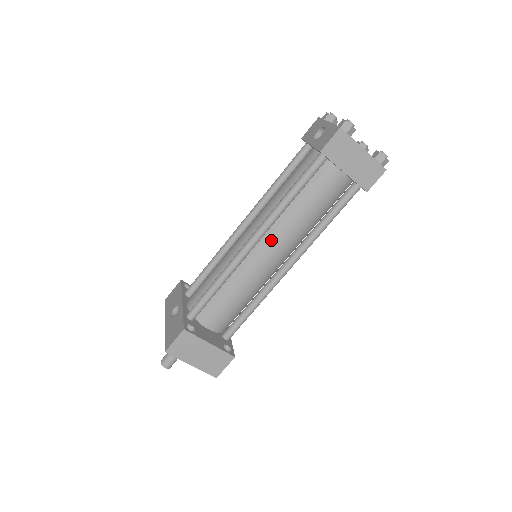
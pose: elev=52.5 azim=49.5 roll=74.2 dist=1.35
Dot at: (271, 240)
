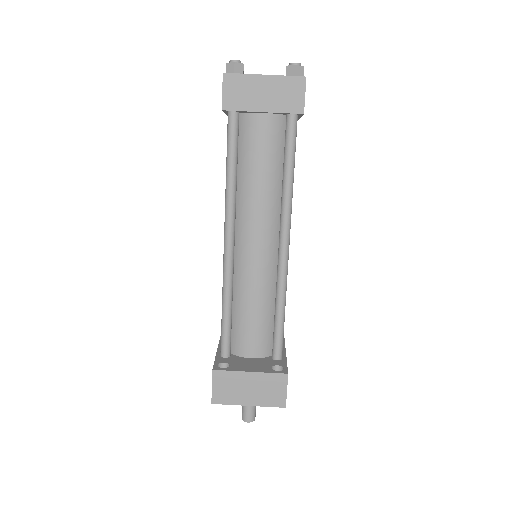
Dot at: (246, 229)
